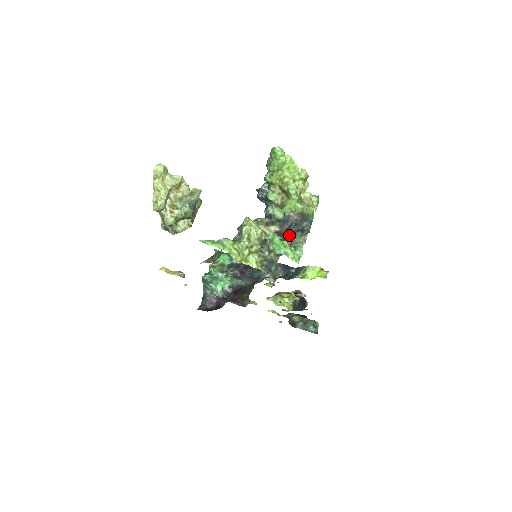
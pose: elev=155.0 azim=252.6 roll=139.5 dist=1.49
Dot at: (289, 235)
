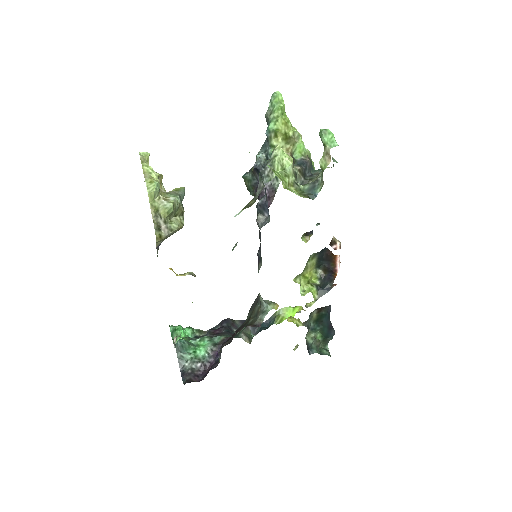
Dot at: (308, 178)
